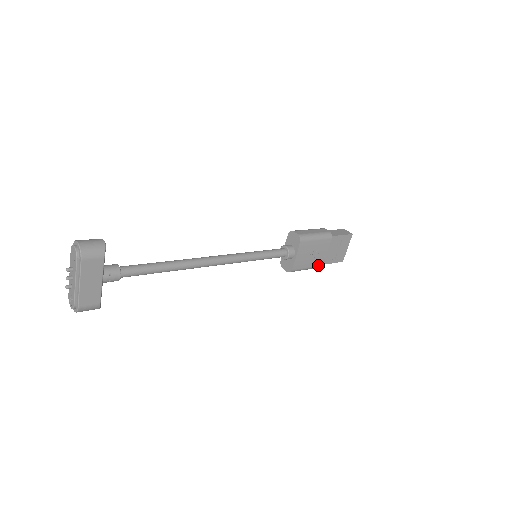
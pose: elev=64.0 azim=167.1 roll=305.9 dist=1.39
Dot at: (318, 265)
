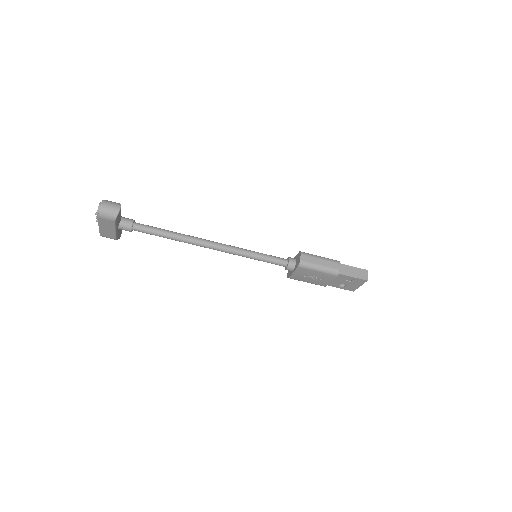
Dot at: (320, 285)
